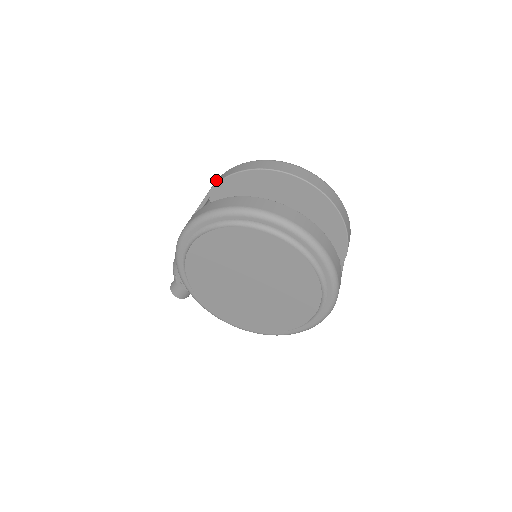
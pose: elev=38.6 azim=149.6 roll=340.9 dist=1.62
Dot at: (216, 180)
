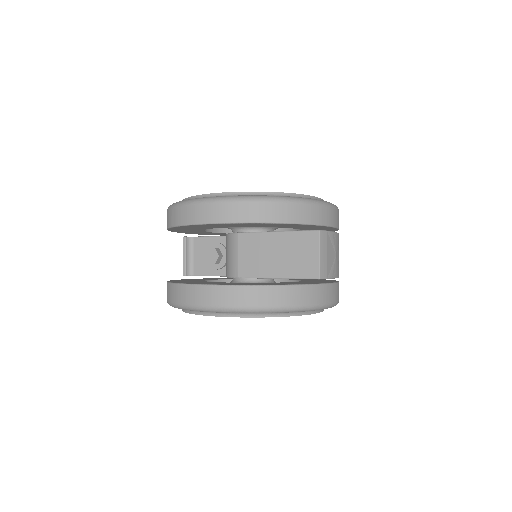
Dot at: occluded
